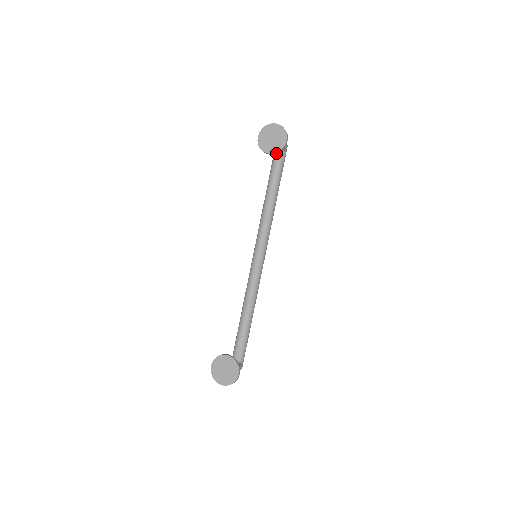
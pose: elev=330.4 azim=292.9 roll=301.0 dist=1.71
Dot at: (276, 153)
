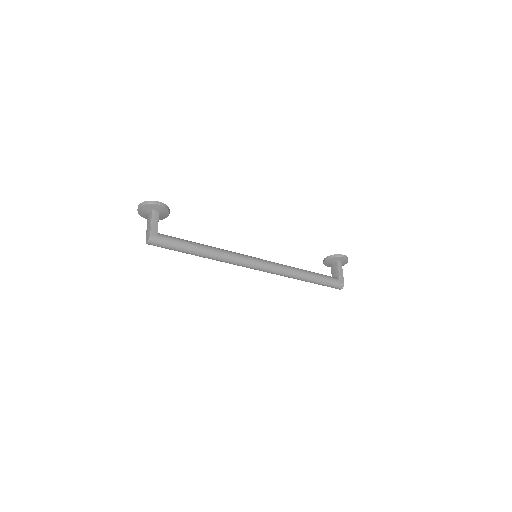
Dot at: (331, 257)
